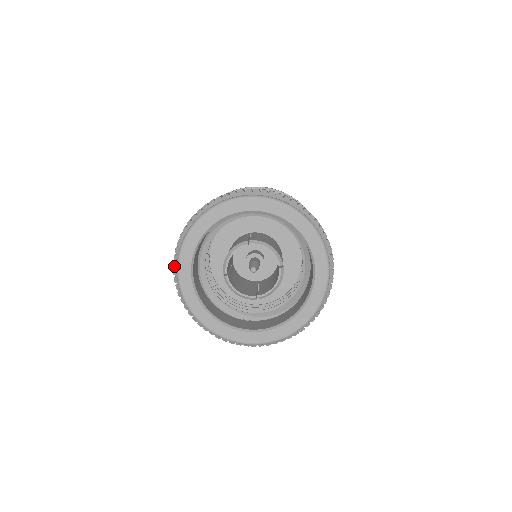
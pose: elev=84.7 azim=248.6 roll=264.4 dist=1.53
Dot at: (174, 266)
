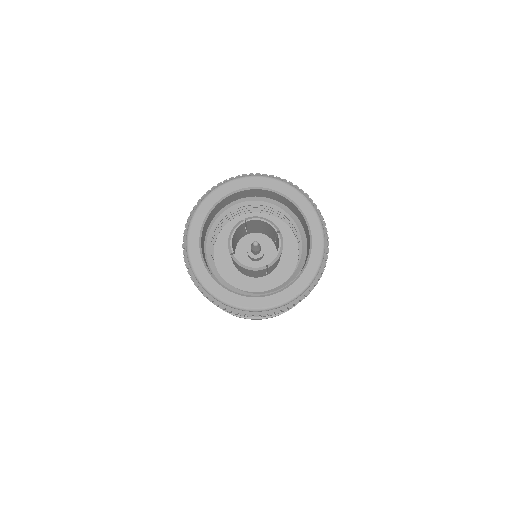
Dot at: (185, 260)
